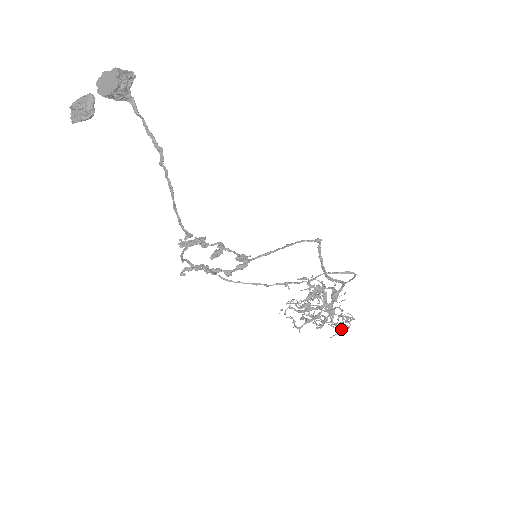
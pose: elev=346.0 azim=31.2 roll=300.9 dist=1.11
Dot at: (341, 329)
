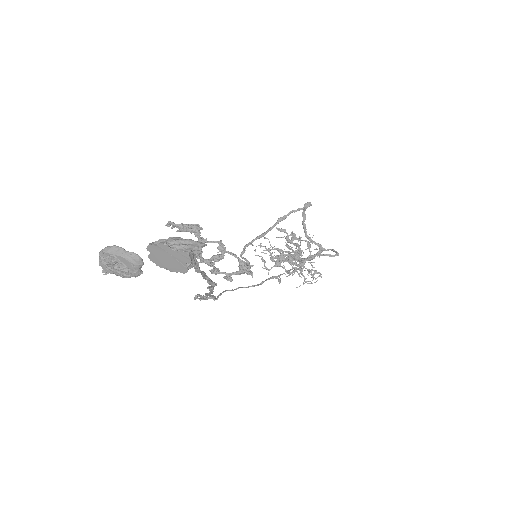
Dot at: occluded
